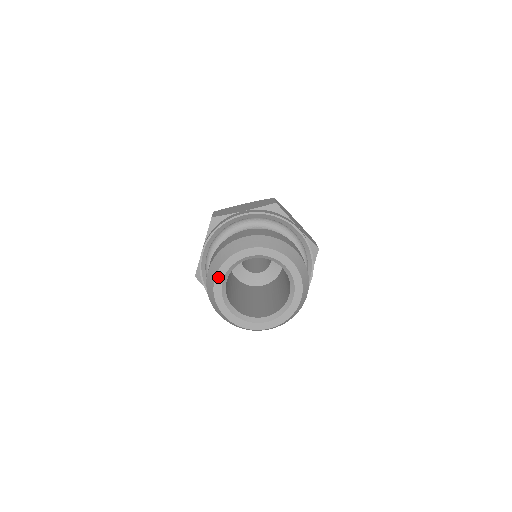
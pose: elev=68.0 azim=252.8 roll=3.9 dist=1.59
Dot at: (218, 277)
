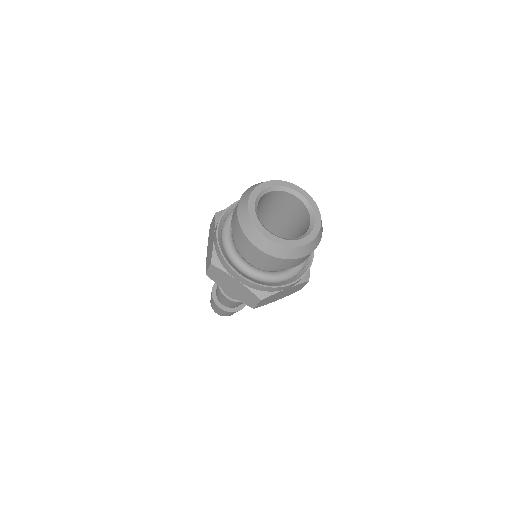
Dot at: (270, 183)
